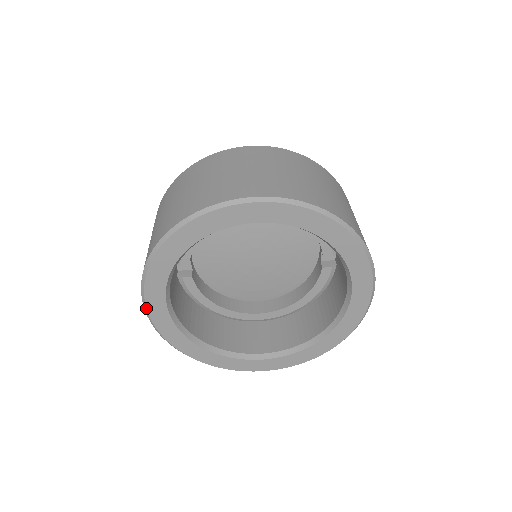
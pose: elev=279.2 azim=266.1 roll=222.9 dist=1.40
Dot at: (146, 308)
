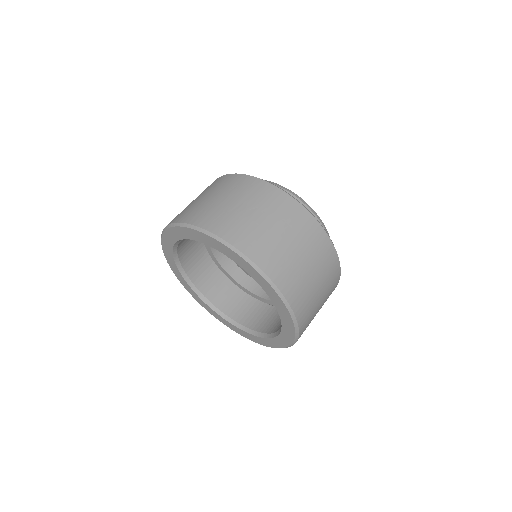
Dot at: (161, 243)
